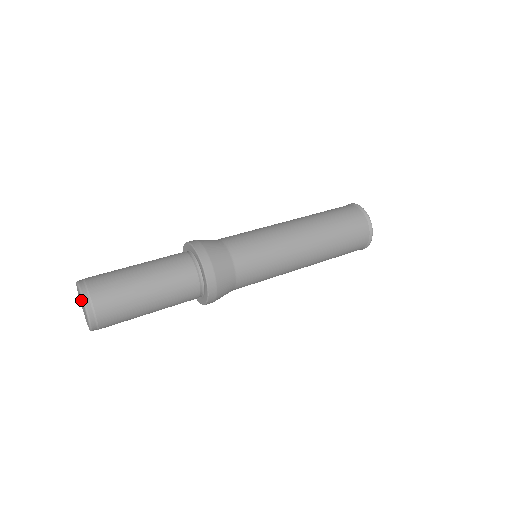
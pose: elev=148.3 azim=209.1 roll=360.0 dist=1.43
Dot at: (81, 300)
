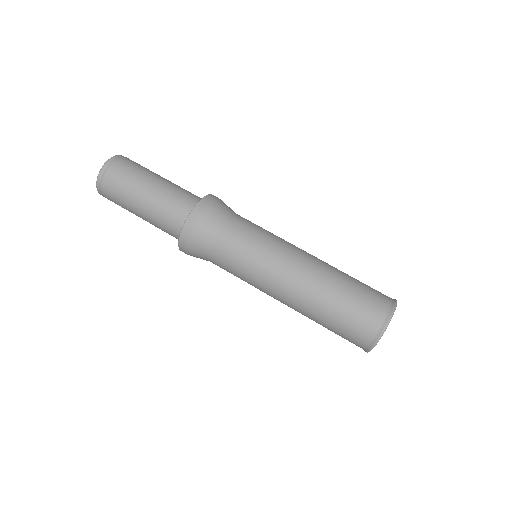
Dot at: occluded
